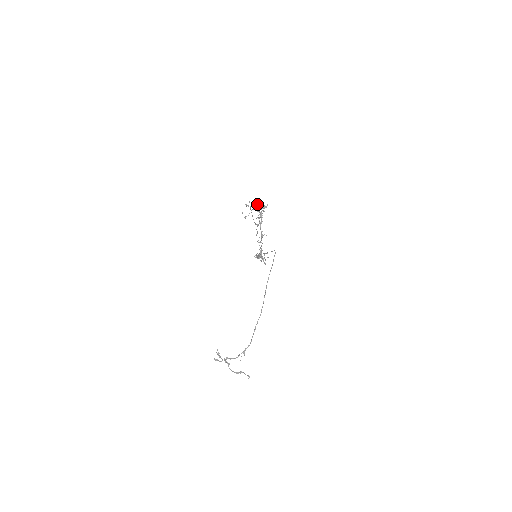
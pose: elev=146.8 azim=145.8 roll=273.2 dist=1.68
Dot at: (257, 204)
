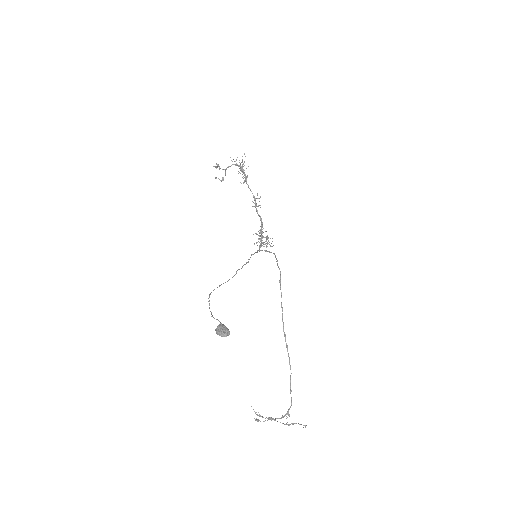
Dot at: (214, 318)
